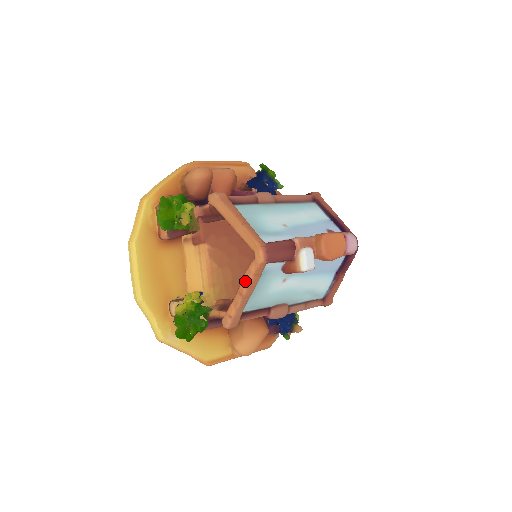
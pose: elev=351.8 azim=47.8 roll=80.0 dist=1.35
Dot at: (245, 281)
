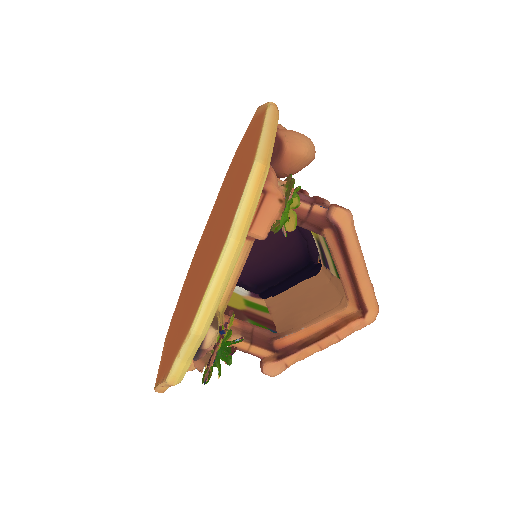
Dot at: (338, 337)
